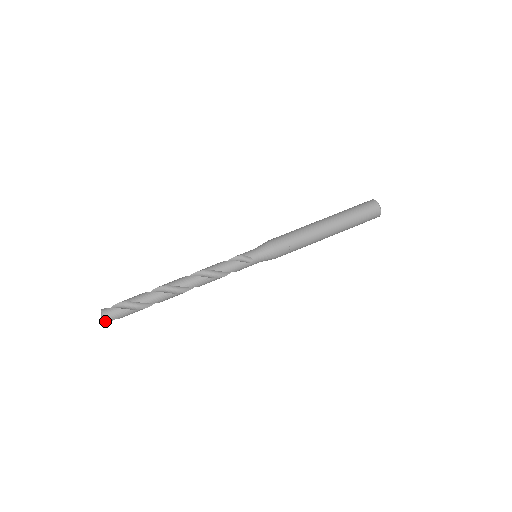
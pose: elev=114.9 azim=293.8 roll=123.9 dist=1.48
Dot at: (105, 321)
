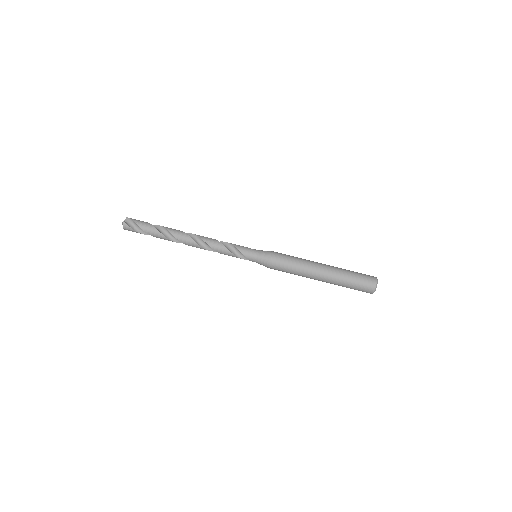
Dot at: occluded
